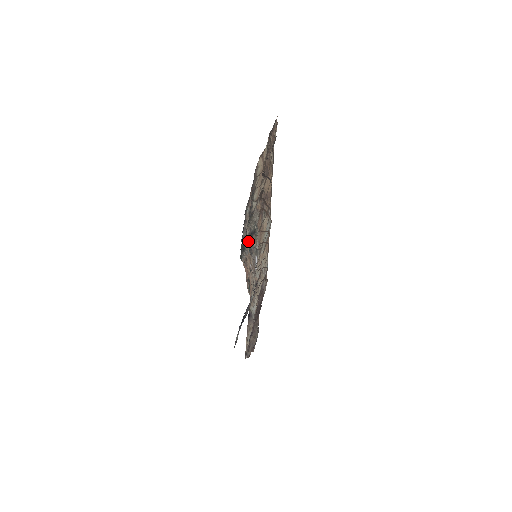
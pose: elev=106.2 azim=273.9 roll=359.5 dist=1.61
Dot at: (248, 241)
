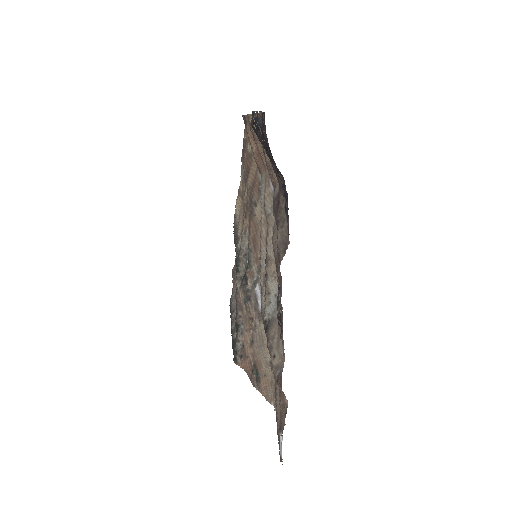
Dot at: (241, 301)
